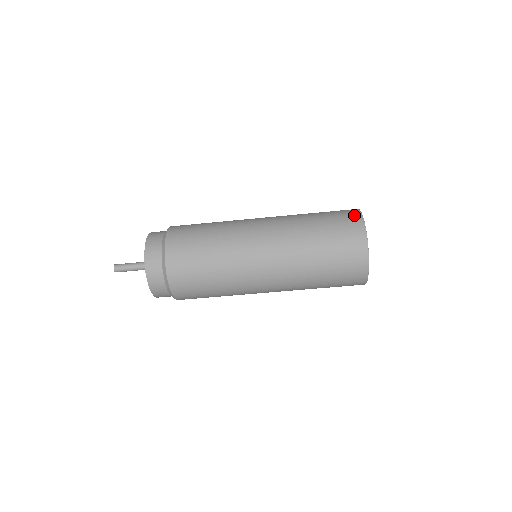
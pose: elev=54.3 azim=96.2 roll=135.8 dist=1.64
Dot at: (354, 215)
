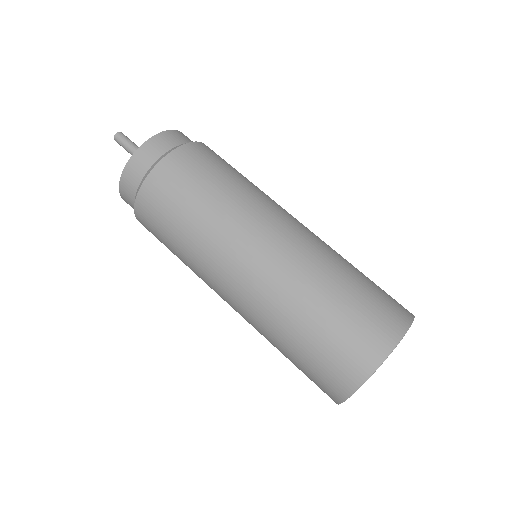
Dot at: (404, 311)
